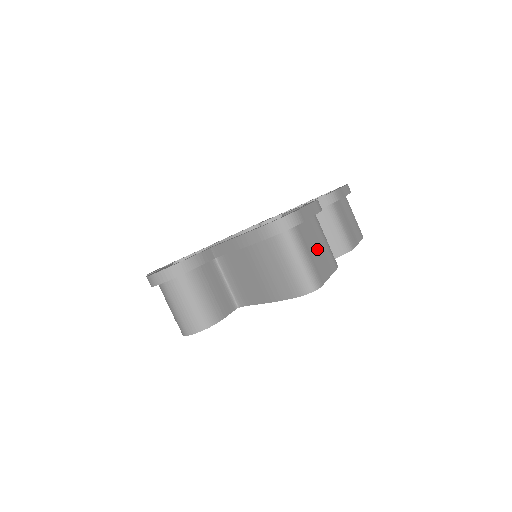
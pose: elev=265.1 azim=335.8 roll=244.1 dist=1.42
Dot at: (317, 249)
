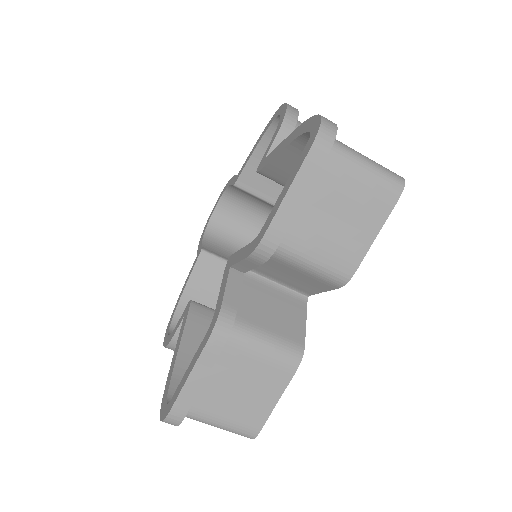
Dot at: (240, 392)
